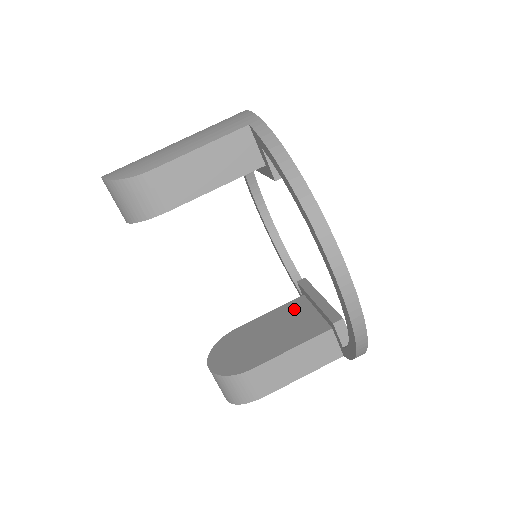
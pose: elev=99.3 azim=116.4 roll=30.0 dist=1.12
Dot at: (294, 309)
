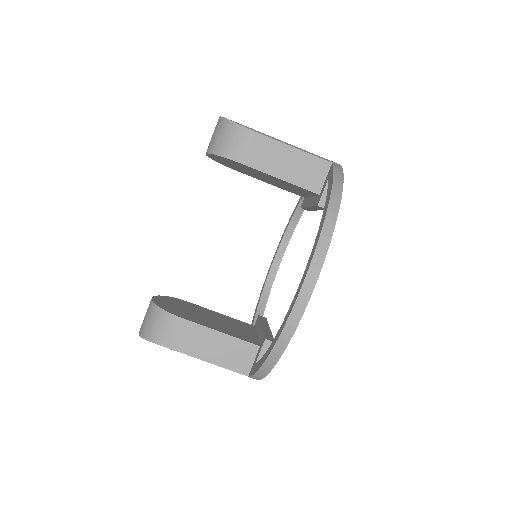
Dot at: (242, 325)
